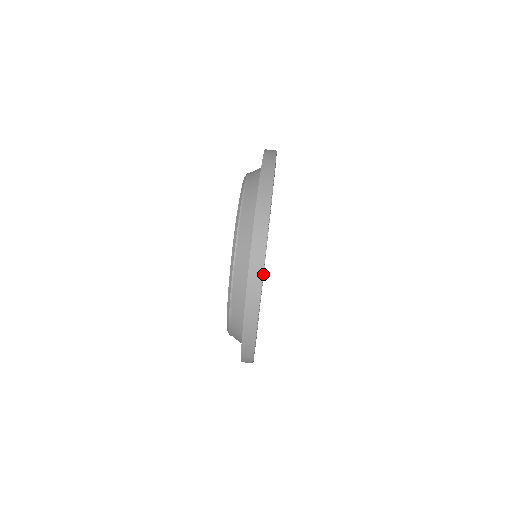
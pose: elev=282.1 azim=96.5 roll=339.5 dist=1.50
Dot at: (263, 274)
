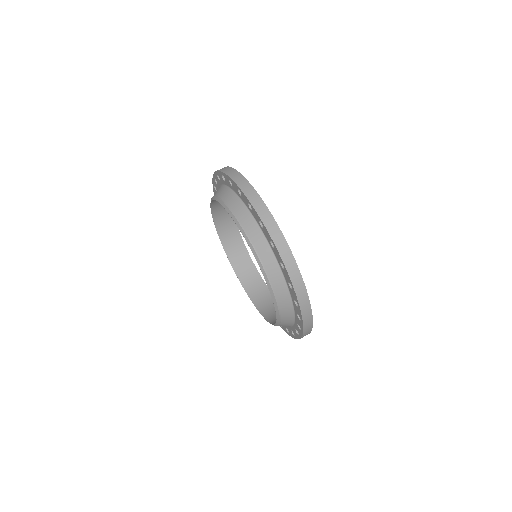
Dot at: (255, 268)
